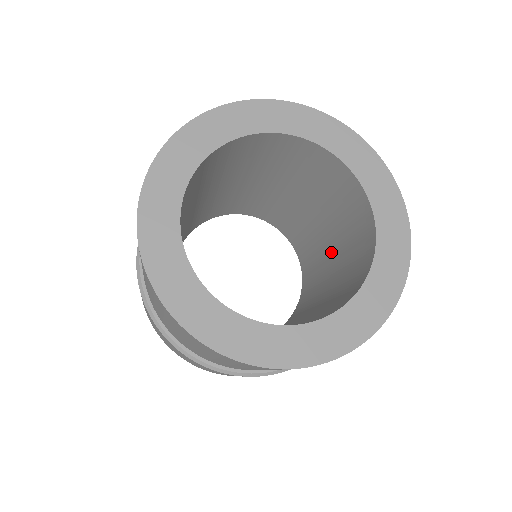
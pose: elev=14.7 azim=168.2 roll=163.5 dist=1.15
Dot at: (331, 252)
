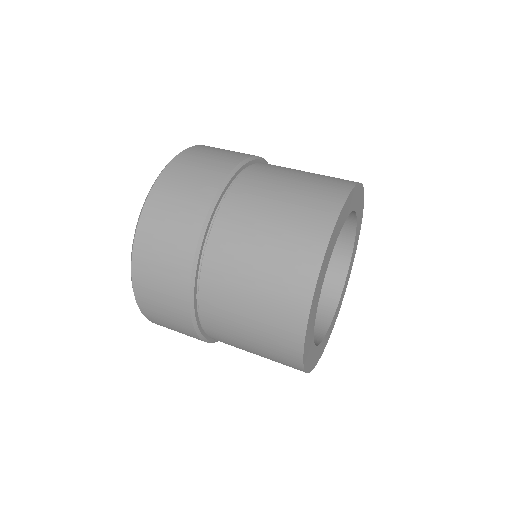
Dot at: occluded
